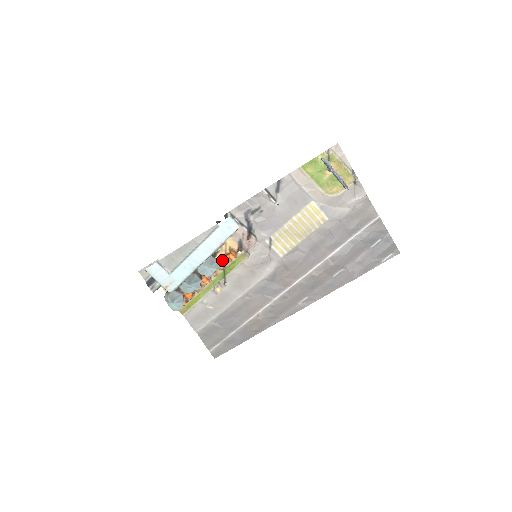
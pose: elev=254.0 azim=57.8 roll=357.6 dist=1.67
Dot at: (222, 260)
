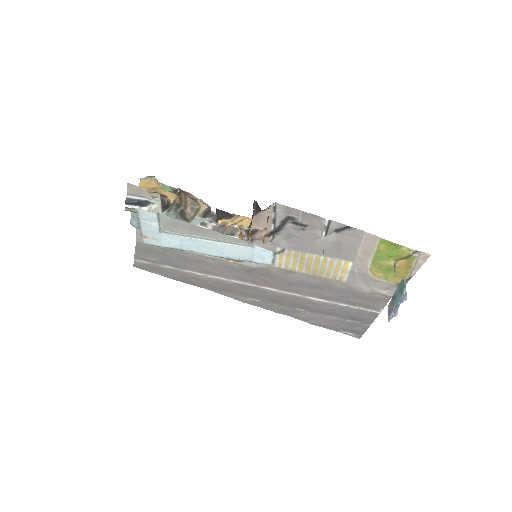
Dot at: occluded
